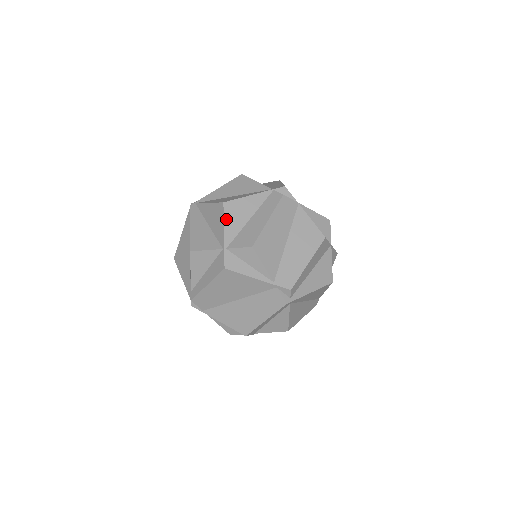
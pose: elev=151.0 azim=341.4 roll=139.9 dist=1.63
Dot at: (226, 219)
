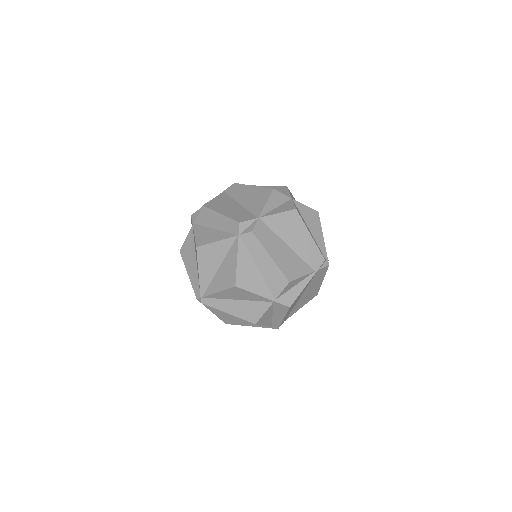
Dot at: (251, 290)
